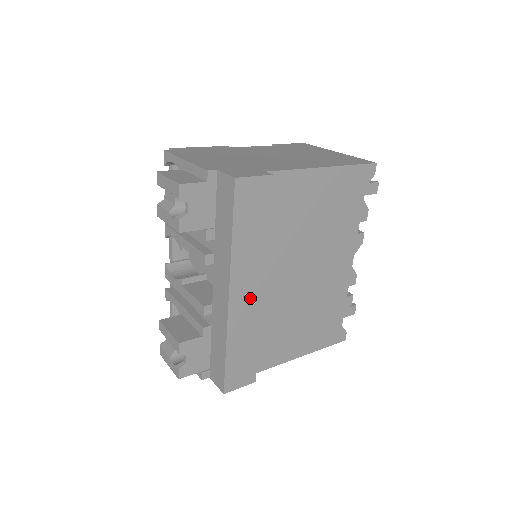
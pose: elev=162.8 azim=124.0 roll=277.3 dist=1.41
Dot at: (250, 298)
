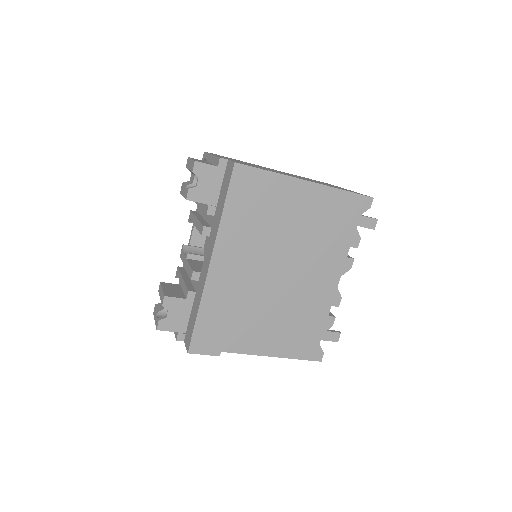
Dot at: (229, 271)
